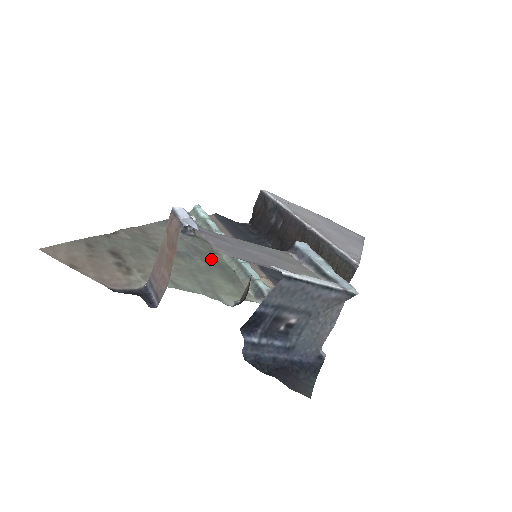
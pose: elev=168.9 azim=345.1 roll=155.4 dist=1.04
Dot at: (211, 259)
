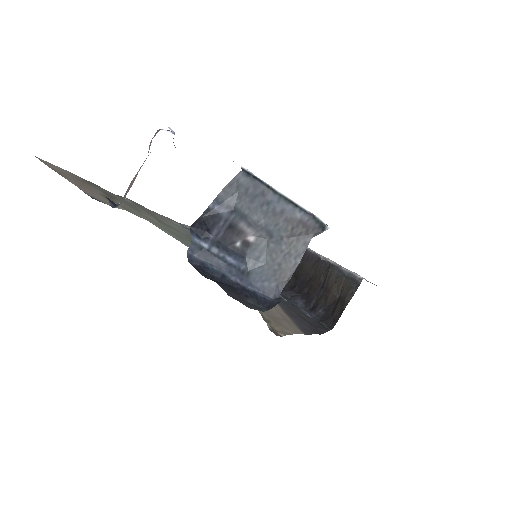
Dot at: occluded
